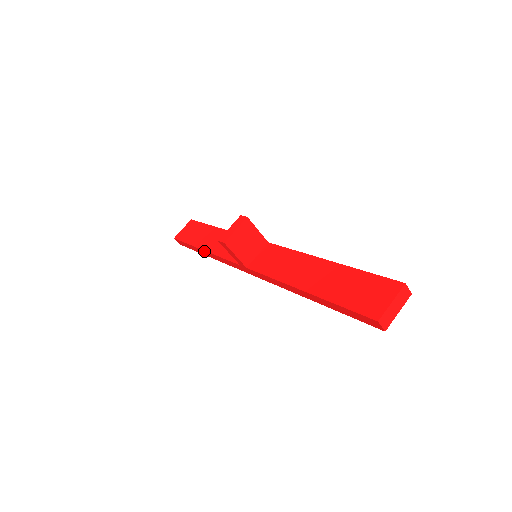
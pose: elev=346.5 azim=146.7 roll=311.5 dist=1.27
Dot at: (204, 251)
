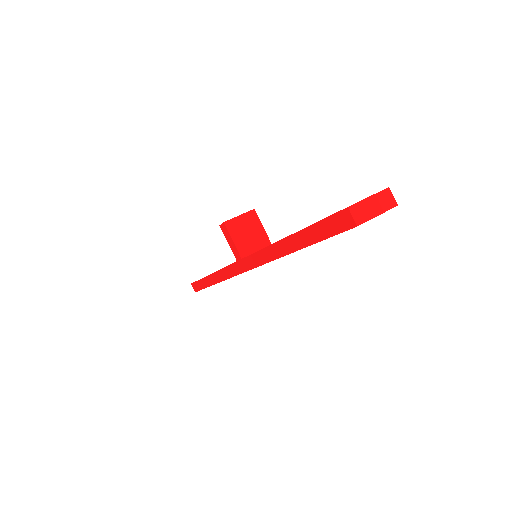
Dot at: (211, 275)
